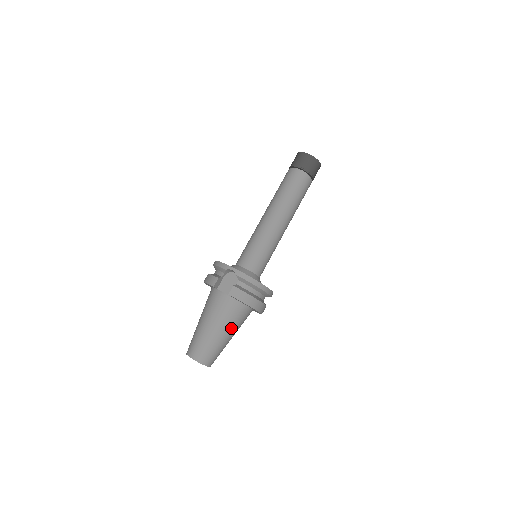
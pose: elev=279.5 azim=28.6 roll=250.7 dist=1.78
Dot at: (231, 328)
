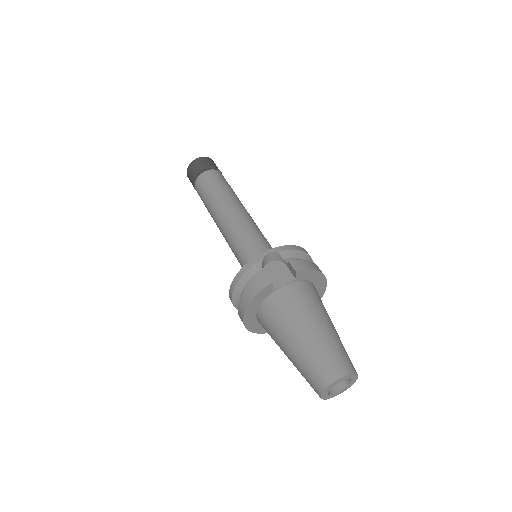
Dot at: (327, 315)
